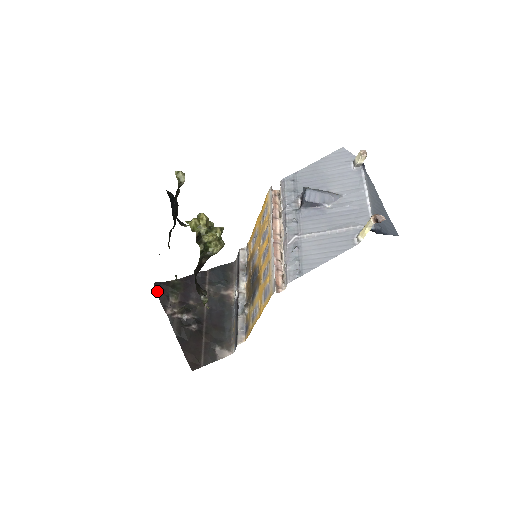
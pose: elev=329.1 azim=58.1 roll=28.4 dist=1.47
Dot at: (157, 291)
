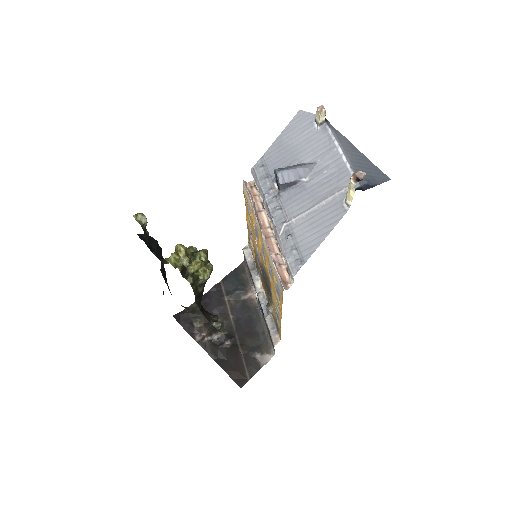
Dot at: (179, 322)
